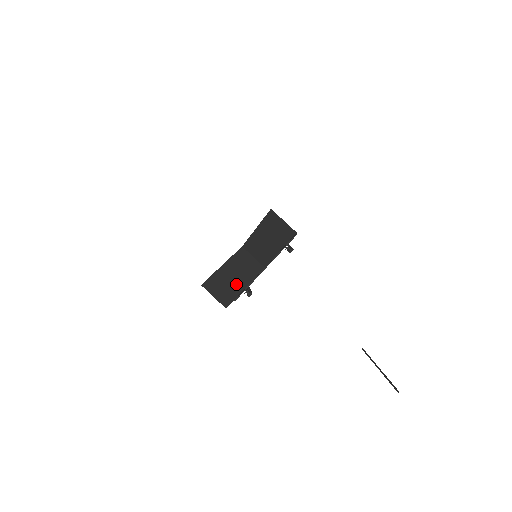
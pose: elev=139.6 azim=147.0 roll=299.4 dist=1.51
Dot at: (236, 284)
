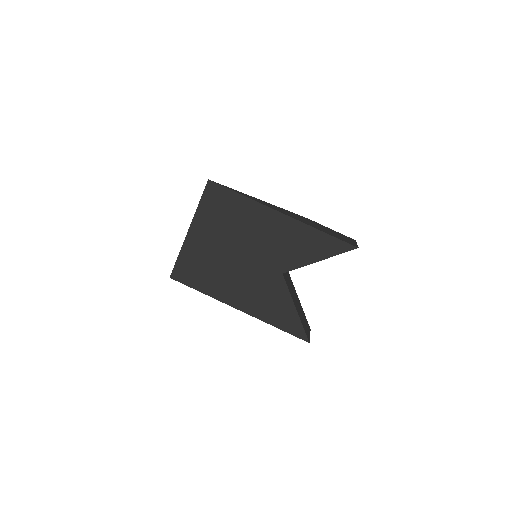
Dot at: (300, 306)
